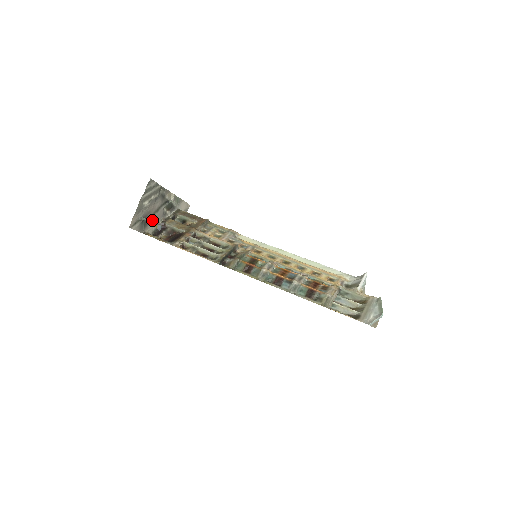
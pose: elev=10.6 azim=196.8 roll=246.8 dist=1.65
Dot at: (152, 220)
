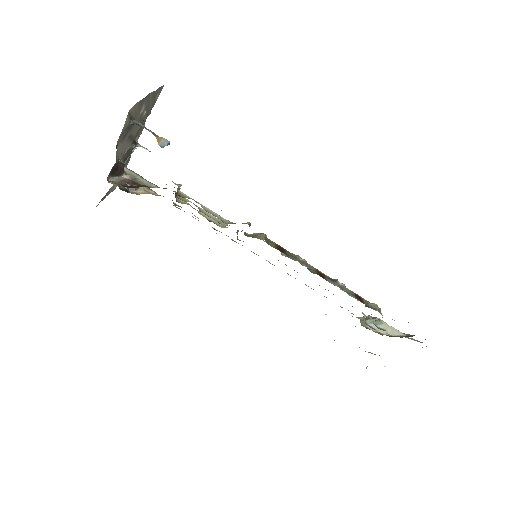
Dot at: (124, 142)
